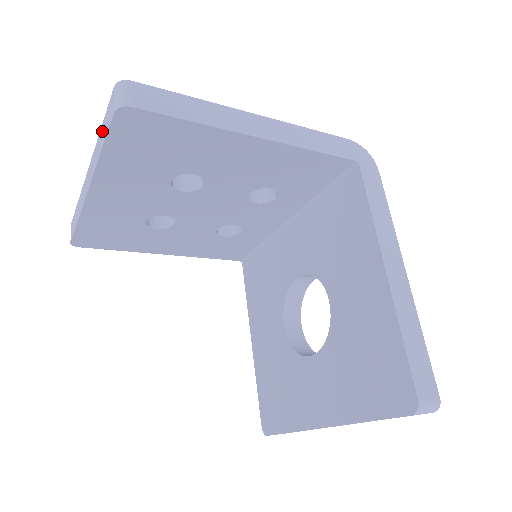
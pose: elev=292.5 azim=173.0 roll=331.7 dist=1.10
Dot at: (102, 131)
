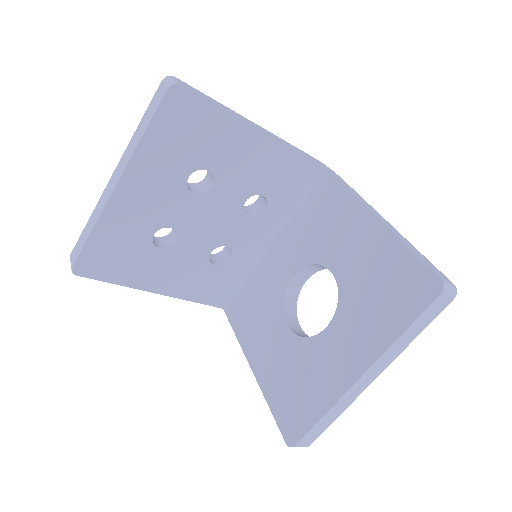
Dot at: (143, 122)
